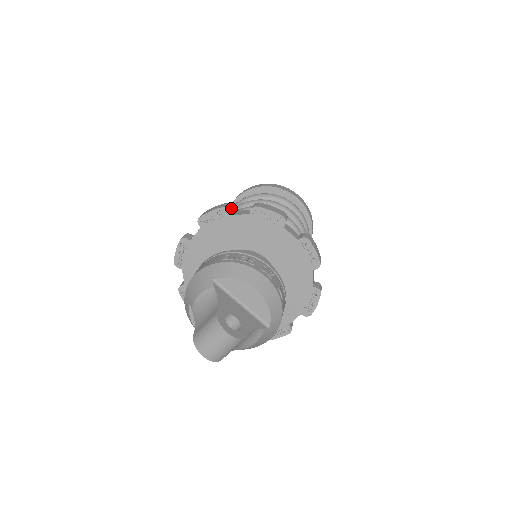
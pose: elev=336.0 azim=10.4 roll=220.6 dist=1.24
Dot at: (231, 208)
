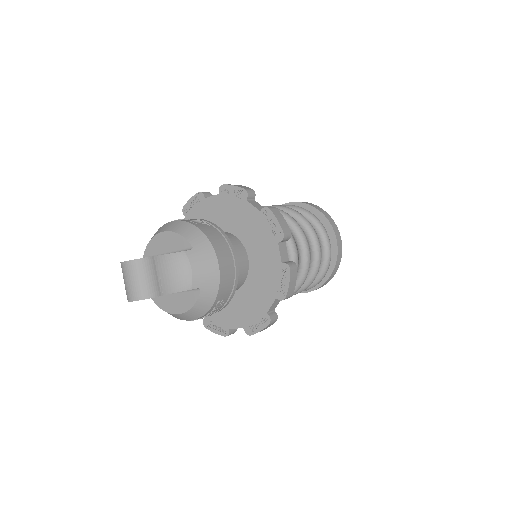
Dot at: occluded
